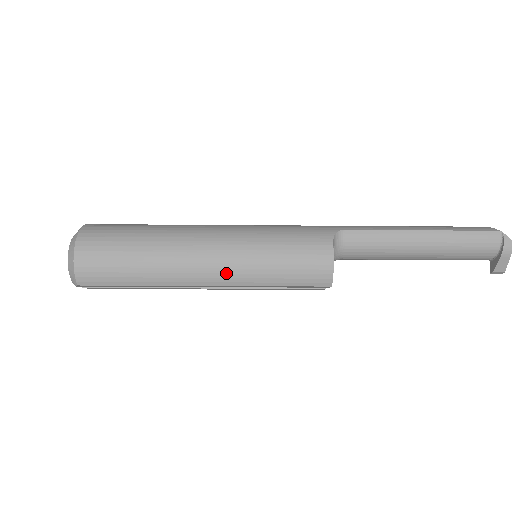
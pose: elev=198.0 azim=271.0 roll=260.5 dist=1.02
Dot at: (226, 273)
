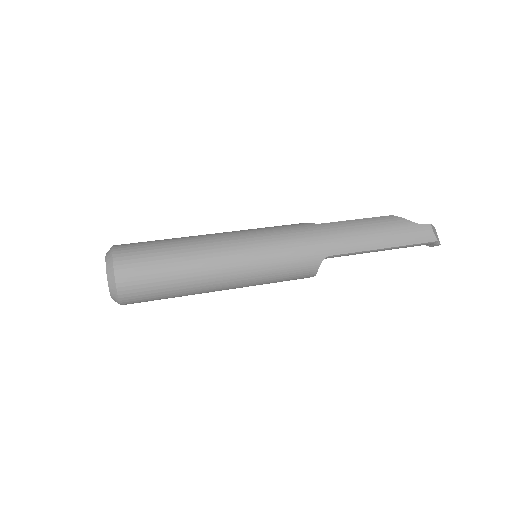
Dot at: occluded
